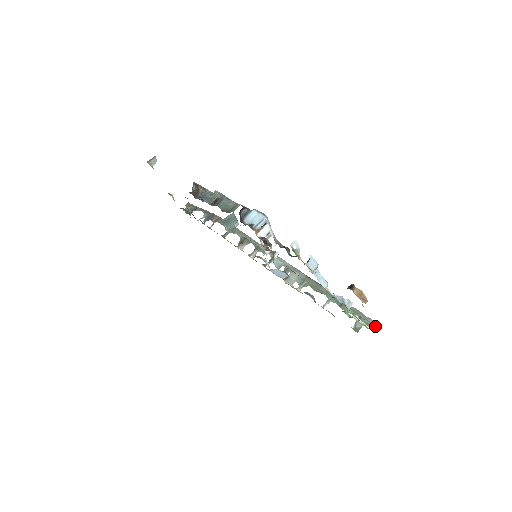
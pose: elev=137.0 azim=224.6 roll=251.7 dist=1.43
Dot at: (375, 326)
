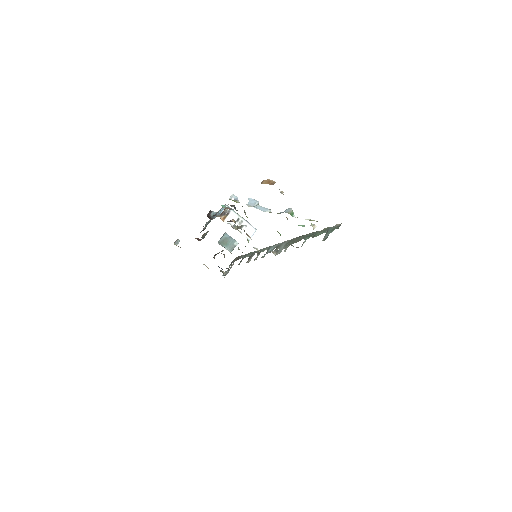
Dot at: (339, 226)
